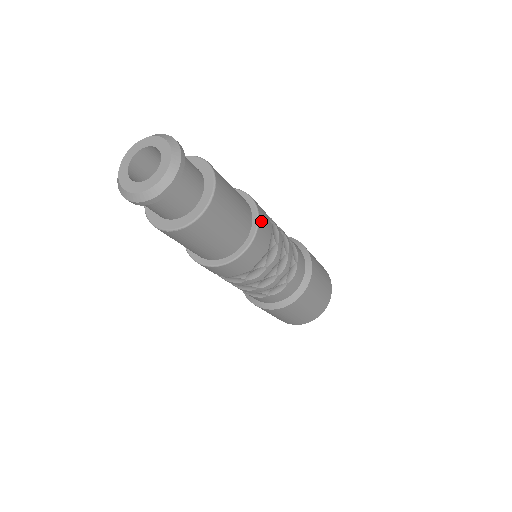
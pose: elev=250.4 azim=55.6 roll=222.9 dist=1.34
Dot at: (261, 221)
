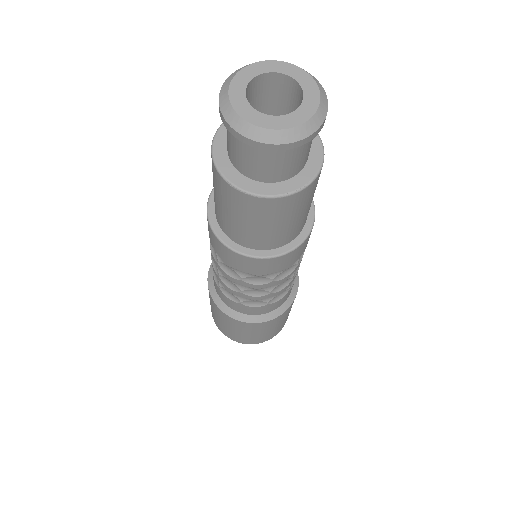
Dot at: occluded
